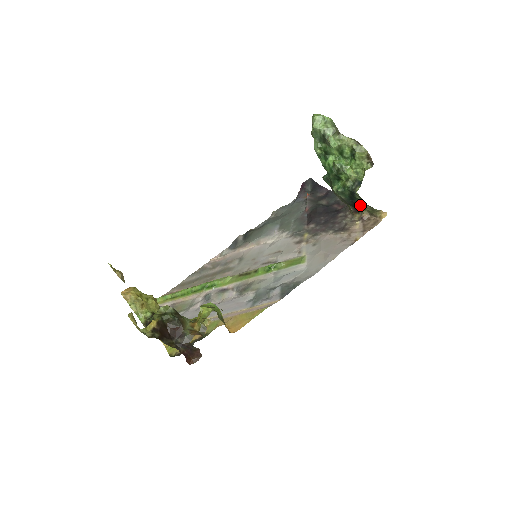
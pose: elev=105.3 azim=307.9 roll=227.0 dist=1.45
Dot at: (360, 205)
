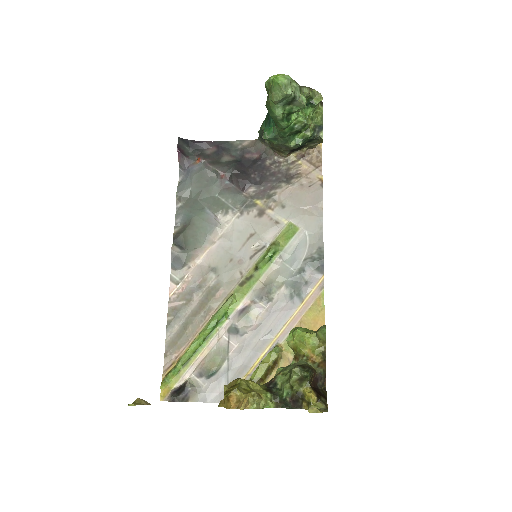
Dot at: (305, 146)
